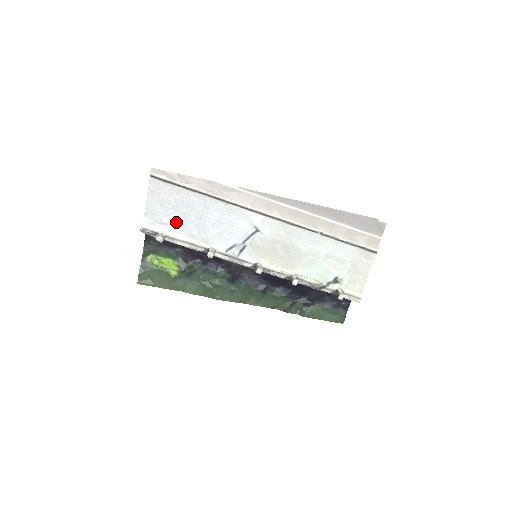
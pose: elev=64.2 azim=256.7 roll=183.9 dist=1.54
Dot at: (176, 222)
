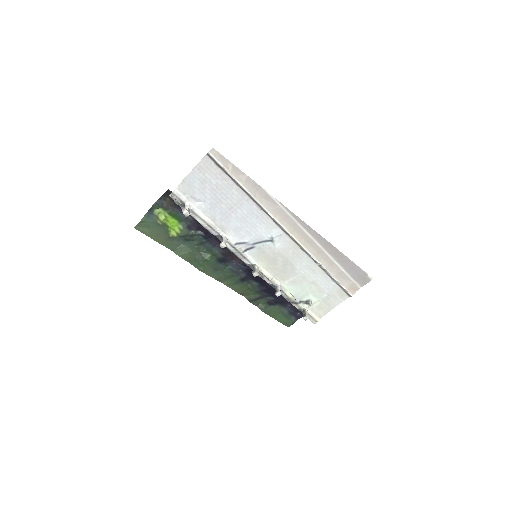
Dot at: (206, 202)
